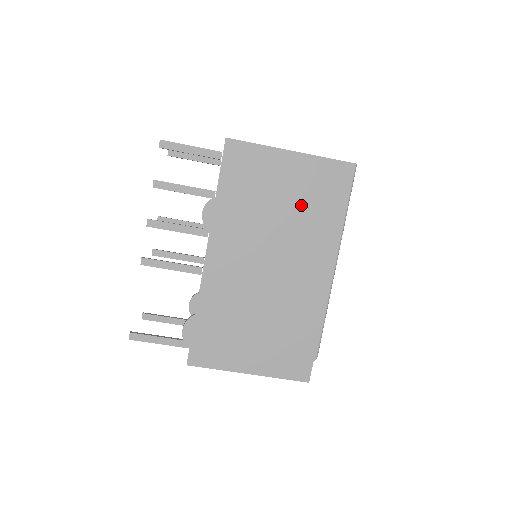
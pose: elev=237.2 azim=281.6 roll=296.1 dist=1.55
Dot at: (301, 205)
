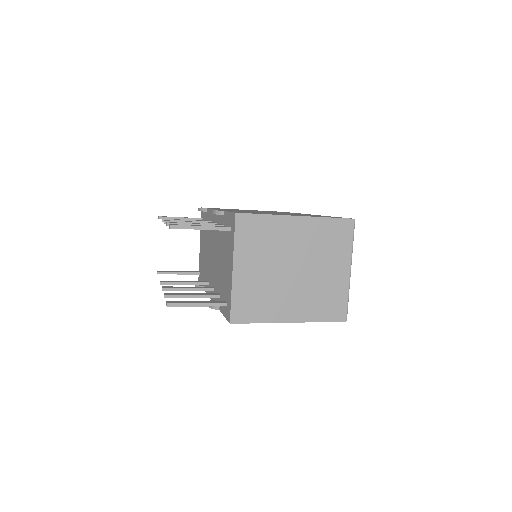
Dot at: occluded
